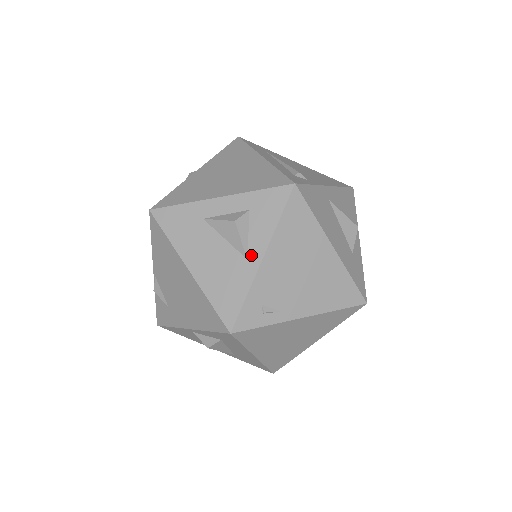
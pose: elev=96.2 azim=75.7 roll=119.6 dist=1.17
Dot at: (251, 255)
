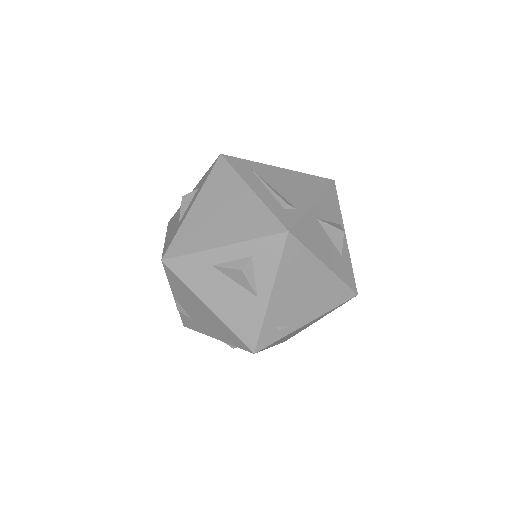
Dot at: (260, 293)
